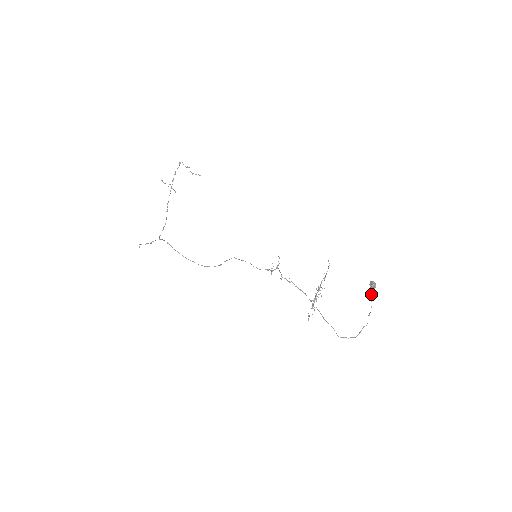
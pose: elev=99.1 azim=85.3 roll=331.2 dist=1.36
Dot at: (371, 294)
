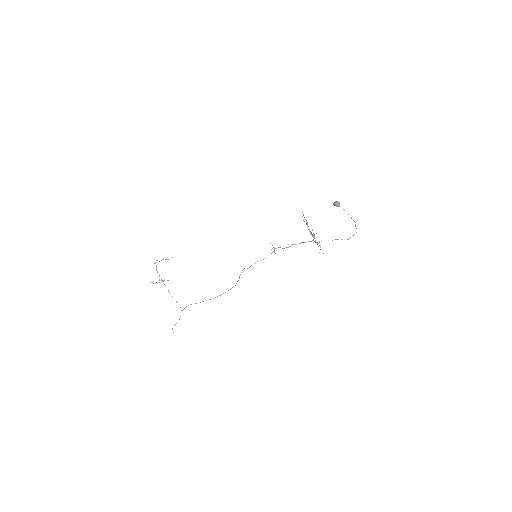
Dot at: occluded
